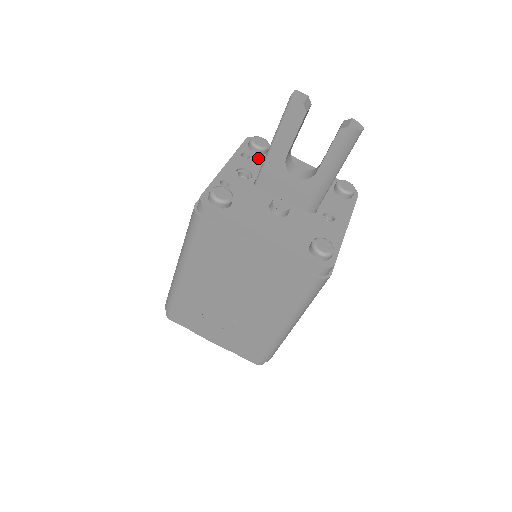
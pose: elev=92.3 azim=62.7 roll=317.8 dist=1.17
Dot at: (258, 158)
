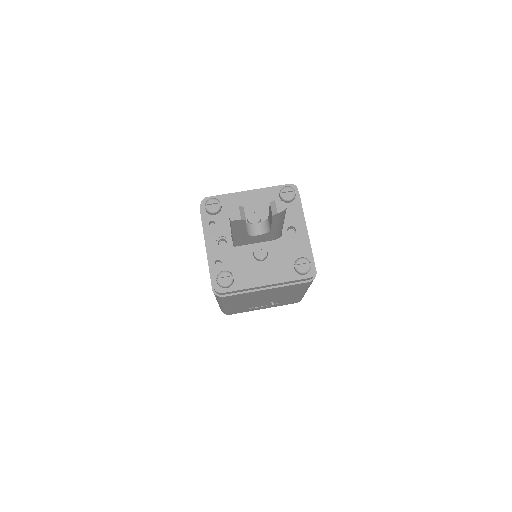
Dot at: (220, 218)
